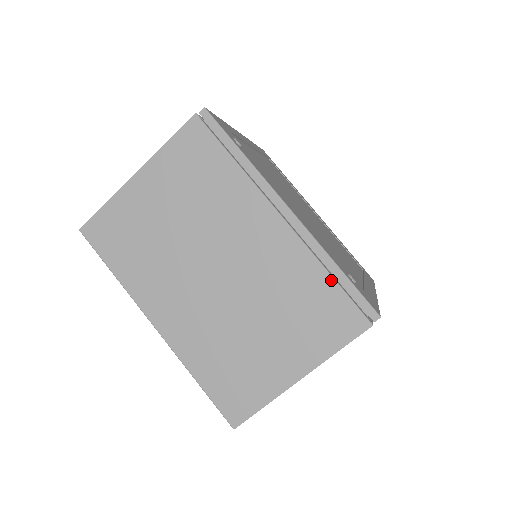
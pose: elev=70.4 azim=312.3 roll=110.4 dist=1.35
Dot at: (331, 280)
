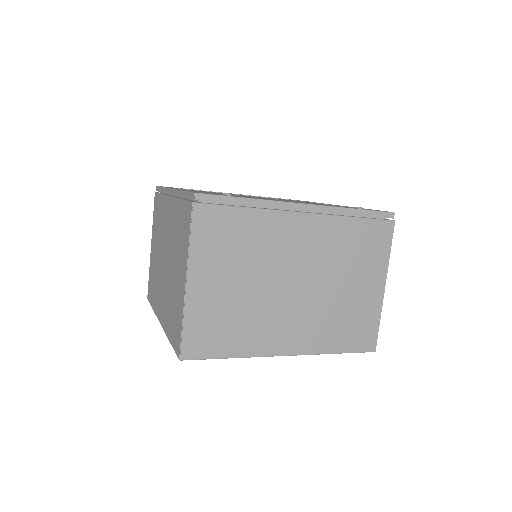
Dot at: (358, 220)
